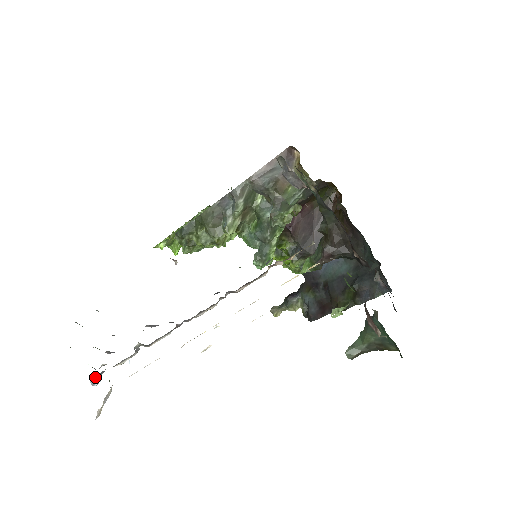
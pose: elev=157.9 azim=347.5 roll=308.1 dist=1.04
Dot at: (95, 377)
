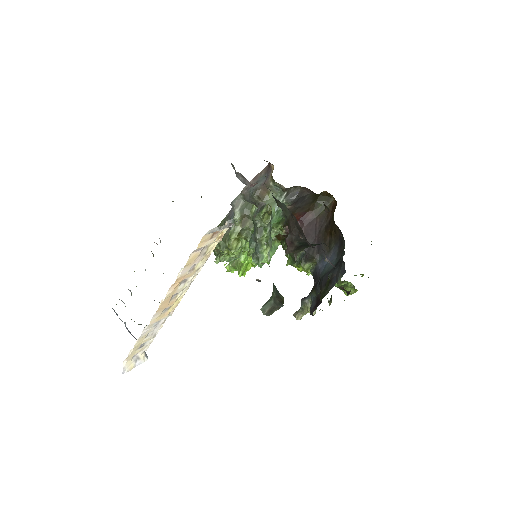
Dot at: occluded
